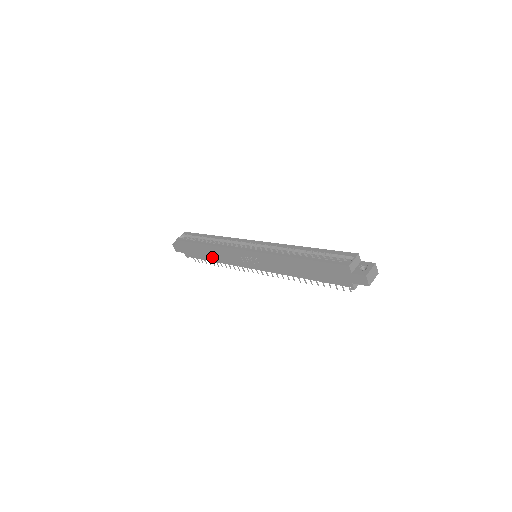
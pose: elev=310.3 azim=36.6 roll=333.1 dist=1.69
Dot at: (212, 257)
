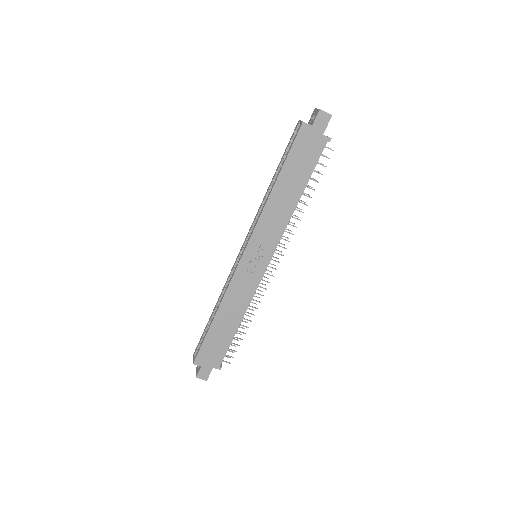
Dot at: (233, 321)
